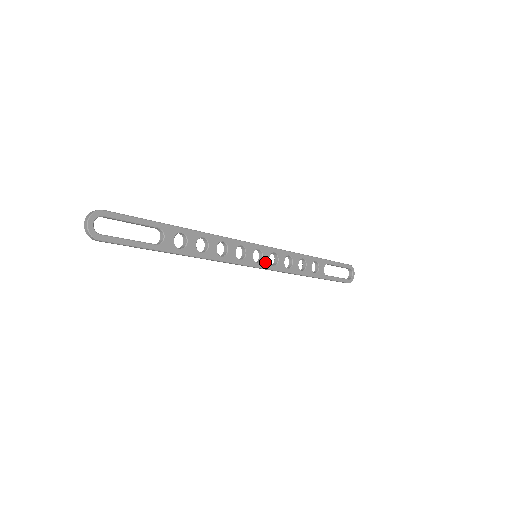
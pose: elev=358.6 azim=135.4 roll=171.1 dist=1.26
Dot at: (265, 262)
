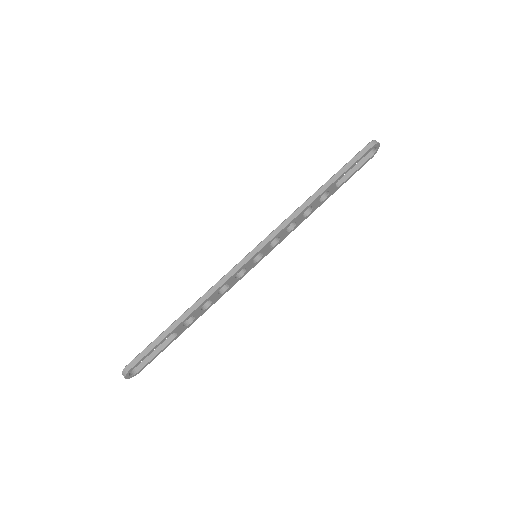
Dot at: (266, 252)
